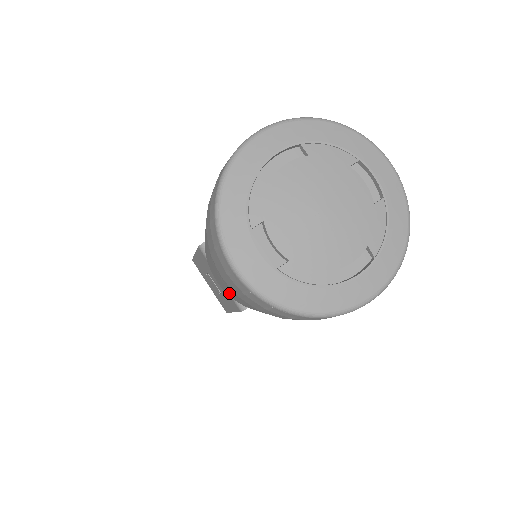
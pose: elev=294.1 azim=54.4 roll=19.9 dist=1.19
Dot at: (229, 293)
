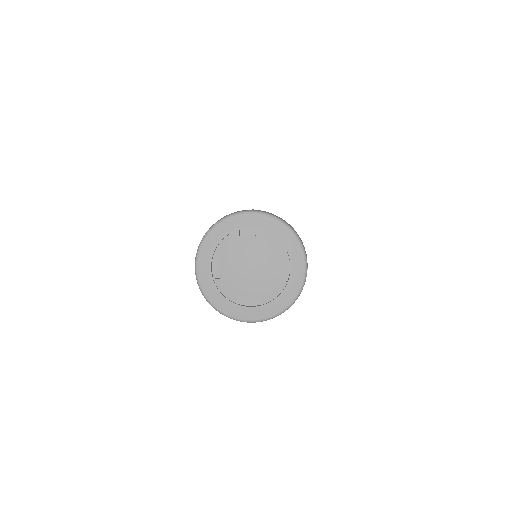
Dot at: occluded
